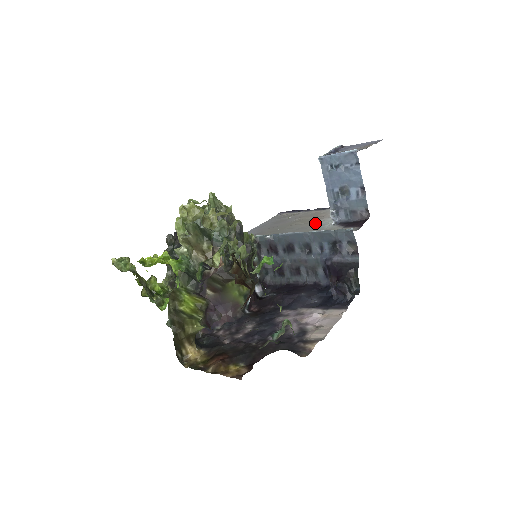
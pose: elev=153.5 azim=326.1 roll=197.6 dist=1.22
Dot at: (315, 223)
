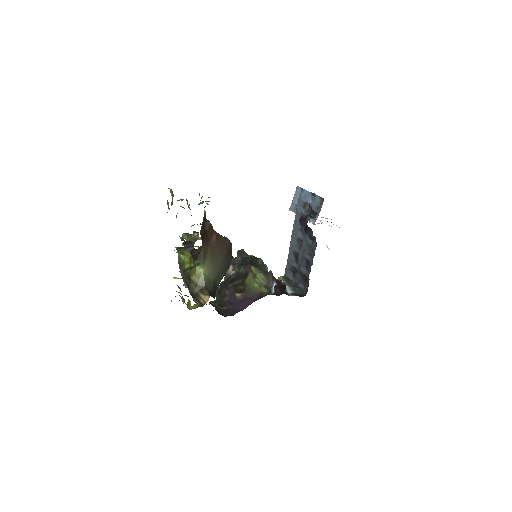
Dot at: occluded
